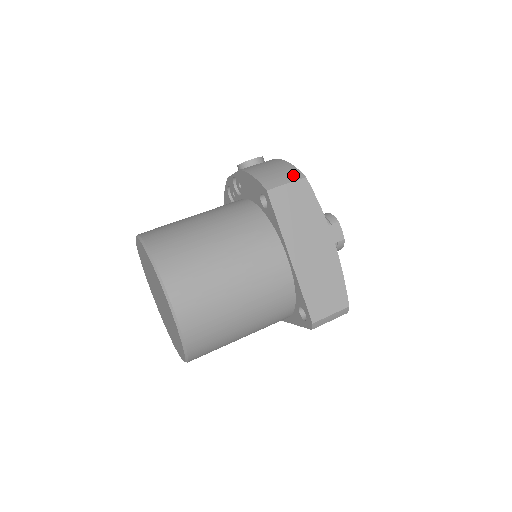
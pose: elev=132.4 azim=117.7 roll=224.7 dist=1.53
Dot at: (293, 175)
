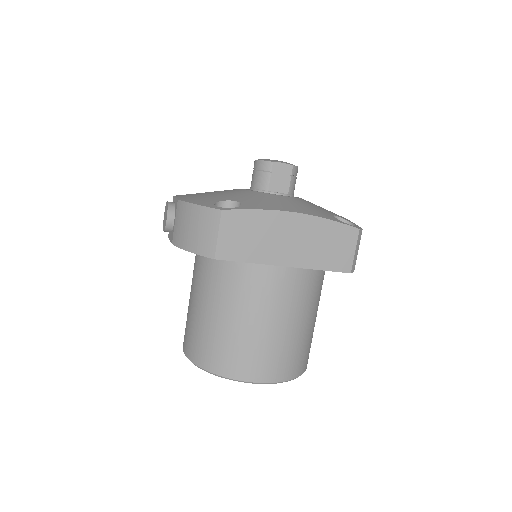
Dot at: (212, 220)
